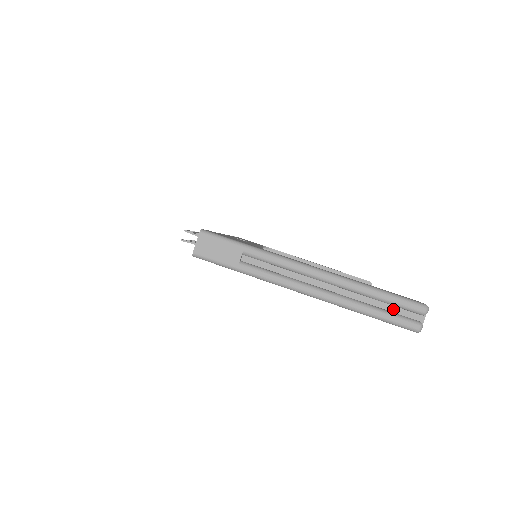
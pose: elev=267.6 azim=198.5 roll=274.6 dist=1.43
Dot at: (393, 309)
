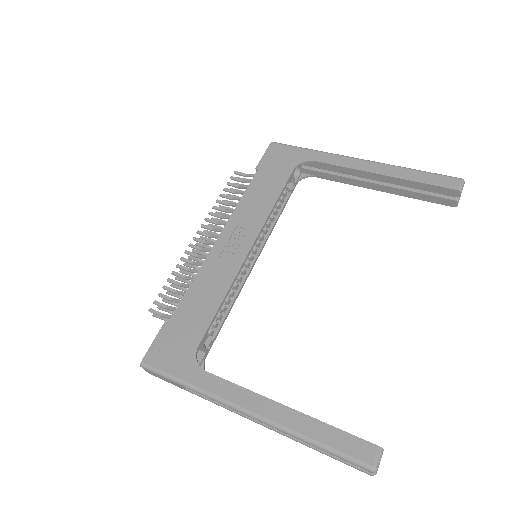
Dot at: occluded
